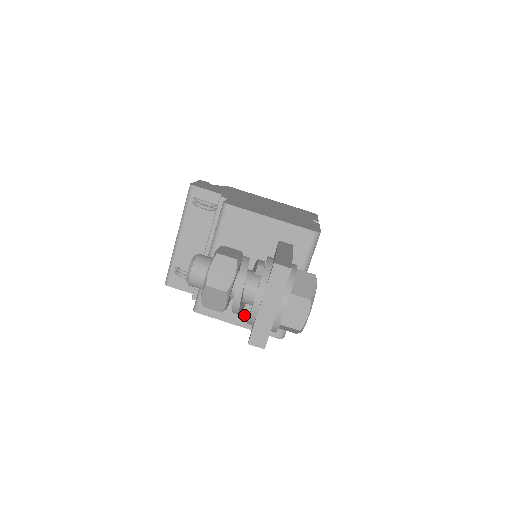
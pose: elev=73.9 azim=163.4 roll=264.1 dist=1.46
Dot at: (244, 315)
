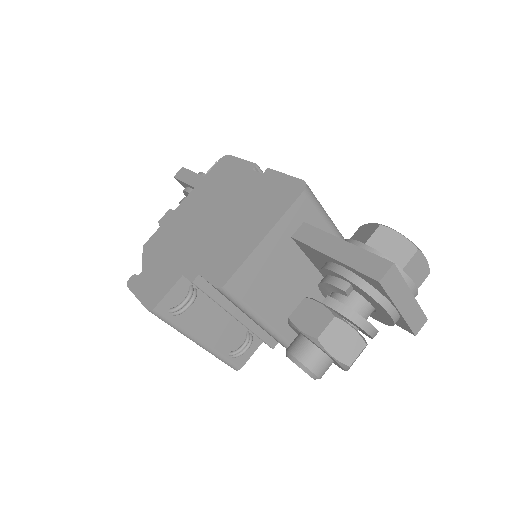
Dot at: occluded
